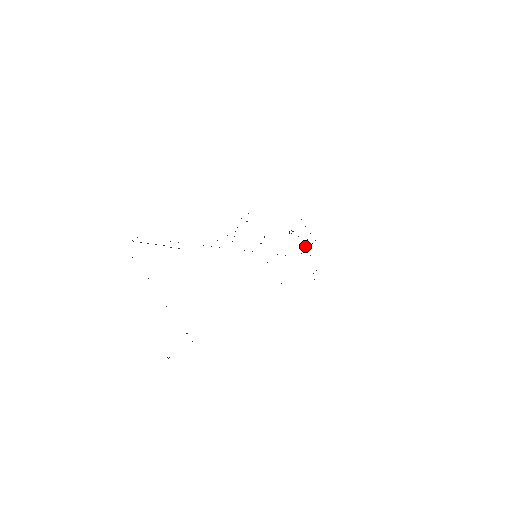
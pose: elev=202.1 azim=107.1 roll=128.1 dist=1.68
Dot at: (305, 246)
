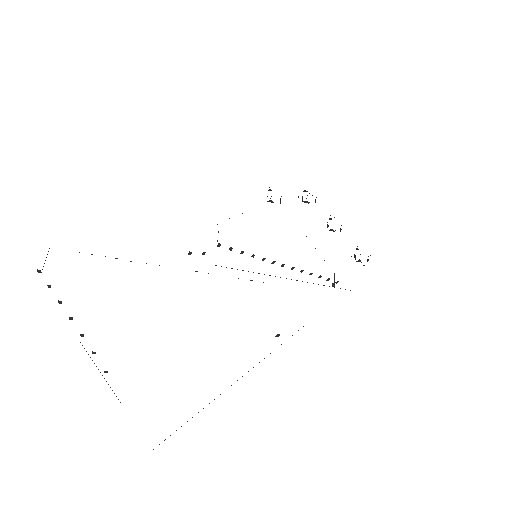
Dot at: occluded
